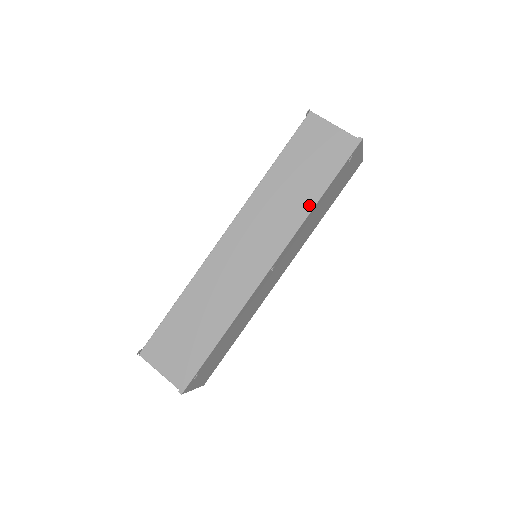
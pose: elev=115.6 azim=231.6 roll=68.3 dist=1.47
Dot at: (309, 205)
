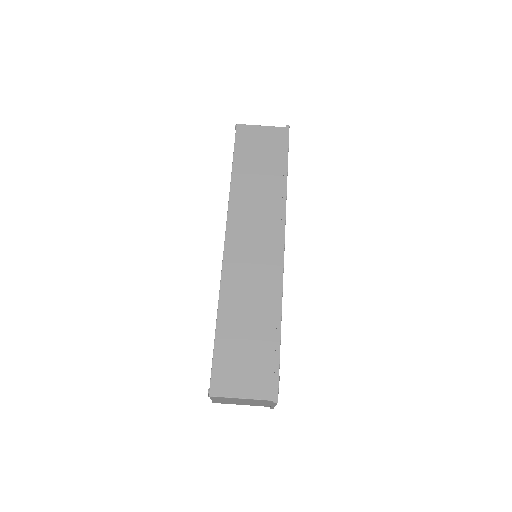
Dot at: (282, 186)
